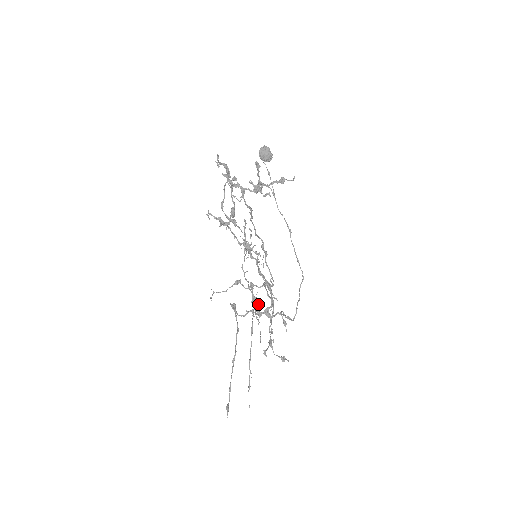
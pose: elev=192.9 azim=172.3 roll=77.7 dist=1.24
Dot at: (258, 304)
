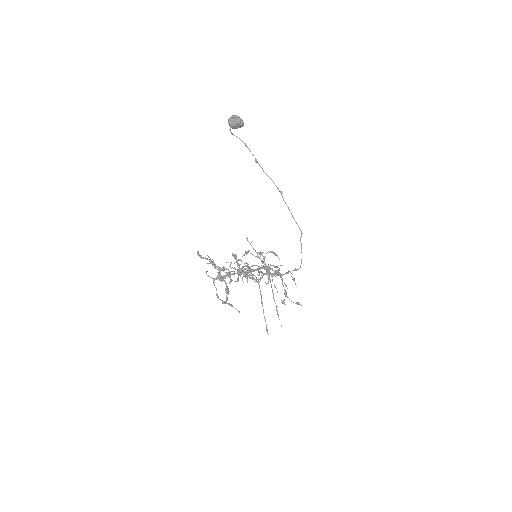
Dot at: (269, 269)
